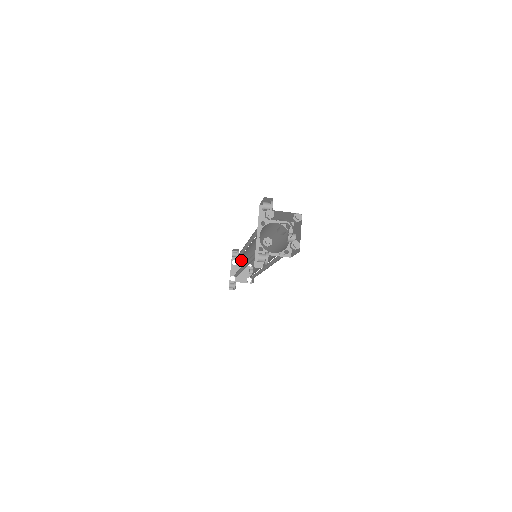
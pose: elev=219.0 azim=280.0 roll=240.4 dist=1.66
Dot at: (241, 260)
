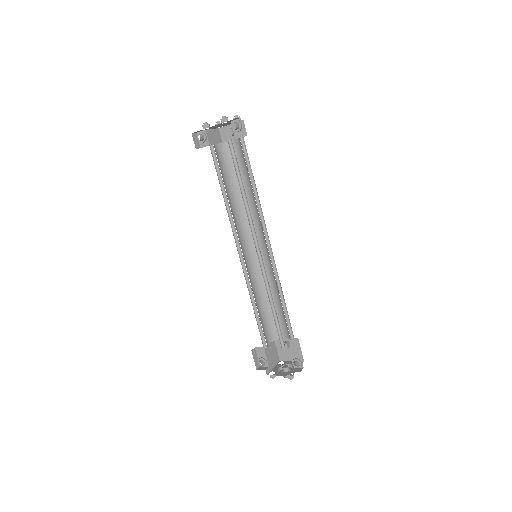
Dot at: occluded
